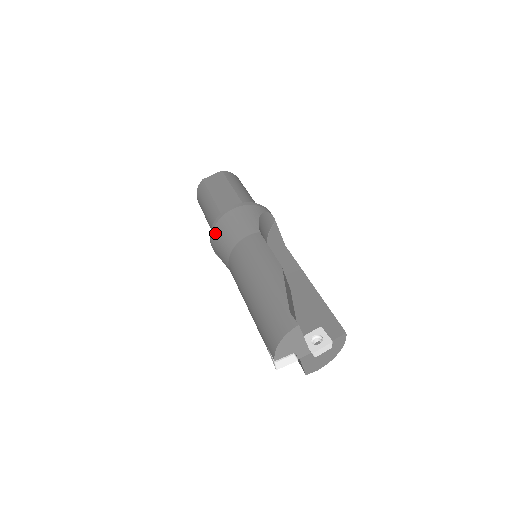
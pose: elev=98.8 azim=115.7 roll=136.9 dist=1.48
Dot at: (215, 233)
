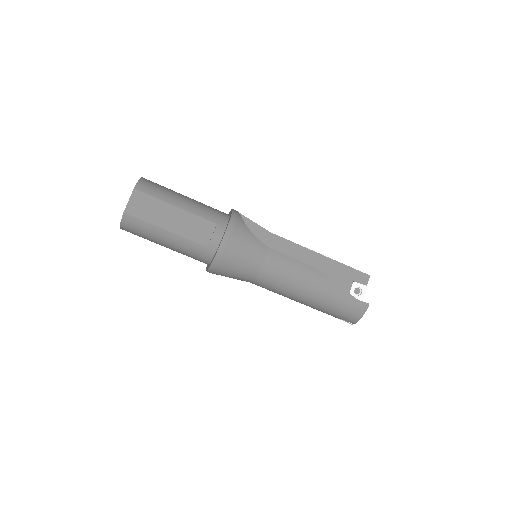
Dot at: (222, 268)
